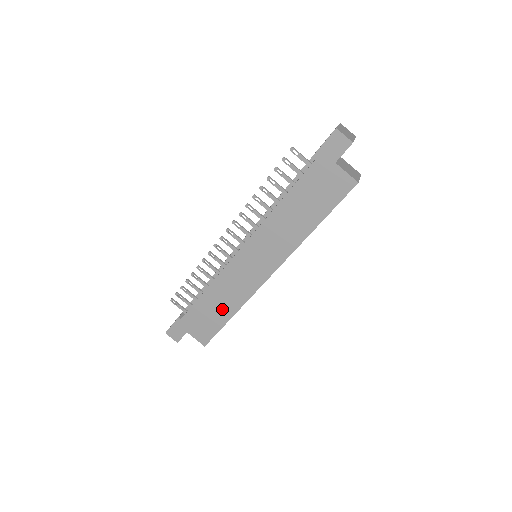
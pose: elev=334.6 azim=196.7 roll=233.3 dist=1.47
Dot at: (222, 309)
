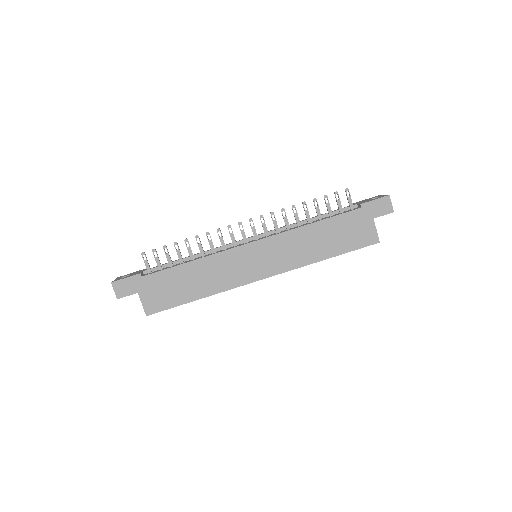
Dot at: (195, 287)
